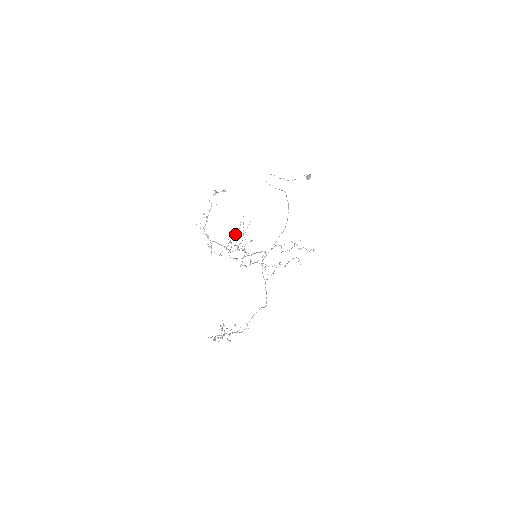
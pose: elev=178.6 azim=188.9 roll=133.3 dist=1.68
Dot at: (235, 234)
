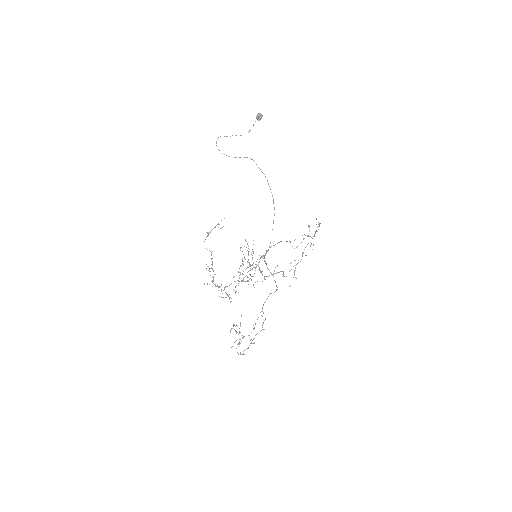
Dot at: occluded
